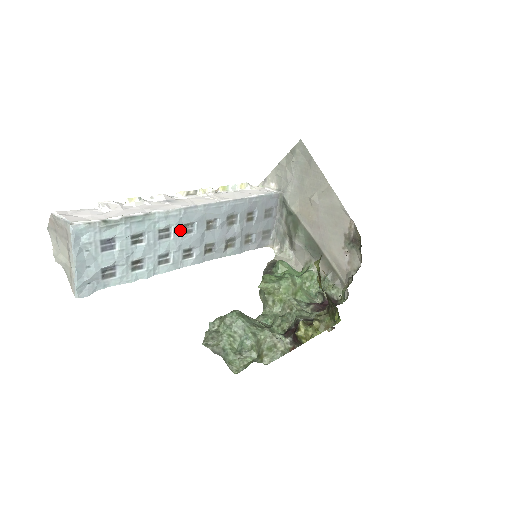
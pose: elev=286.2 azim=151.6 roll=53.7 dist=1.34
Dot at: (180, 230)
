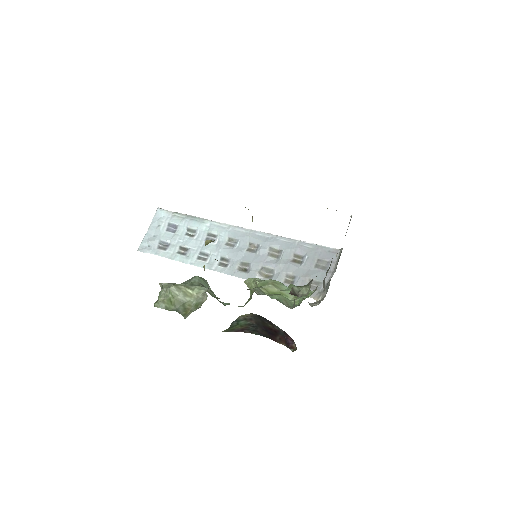
Dot at: (224, 241)
